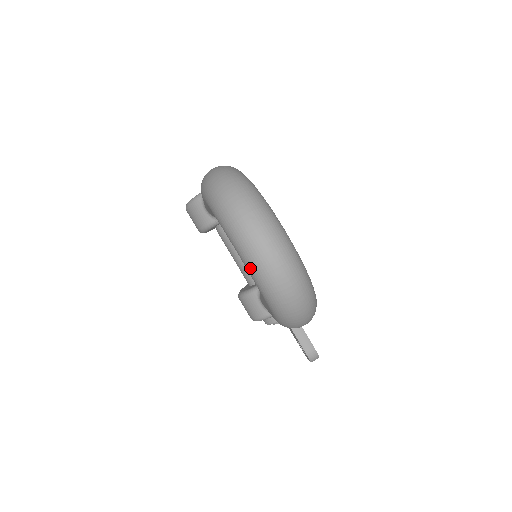
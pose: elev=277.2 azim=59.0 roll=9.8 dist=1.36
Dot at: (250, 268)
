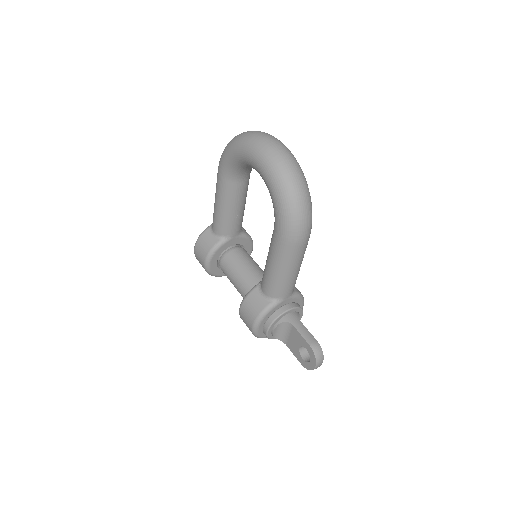
Dot at: (260, 156)
